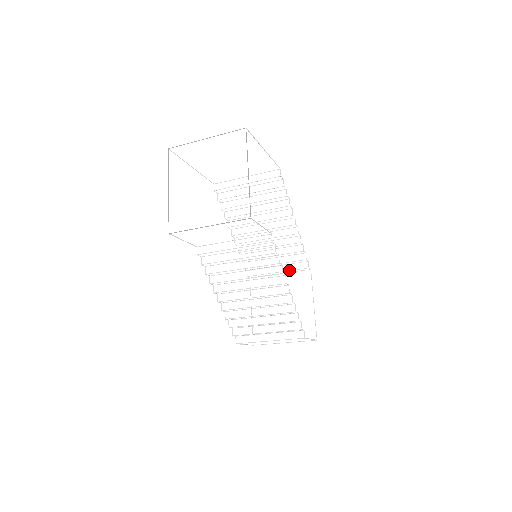
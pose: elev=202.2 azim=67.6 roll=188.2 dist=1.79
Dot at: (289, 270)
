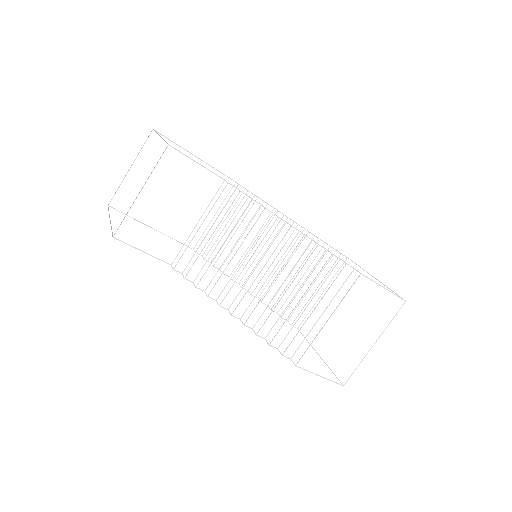
Dot at: (325, 276)
